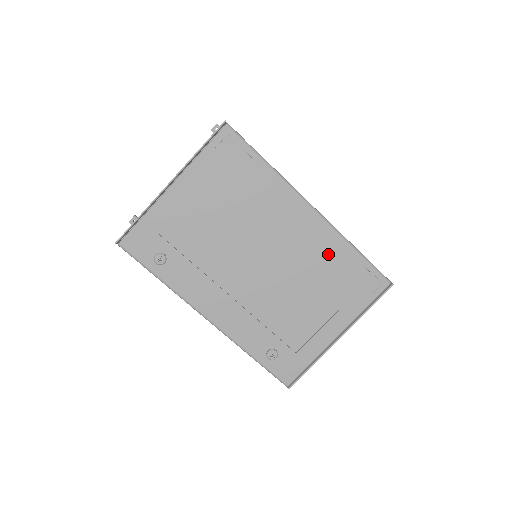
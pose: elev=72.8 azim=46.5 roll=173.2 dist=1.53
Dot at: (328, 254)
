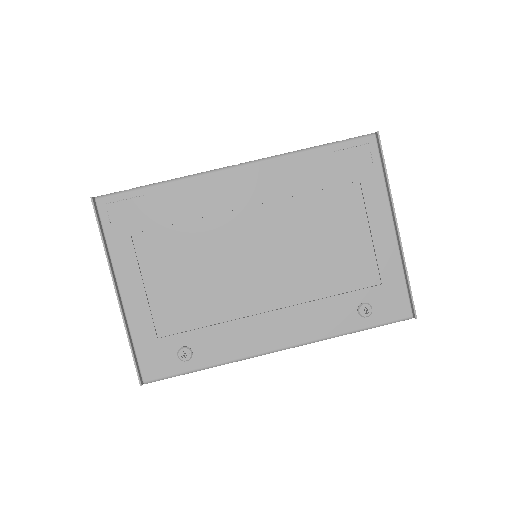
Dot at: (296, 181)
